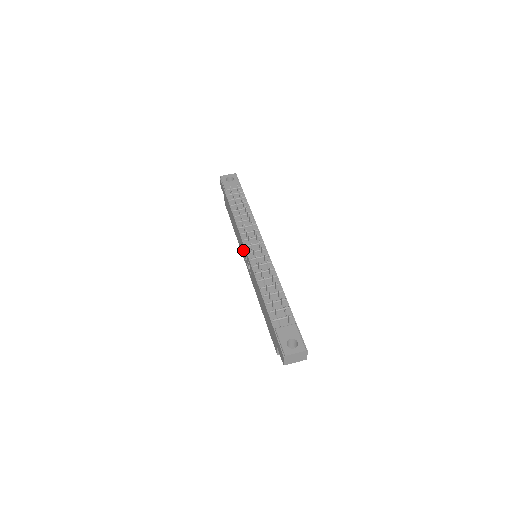
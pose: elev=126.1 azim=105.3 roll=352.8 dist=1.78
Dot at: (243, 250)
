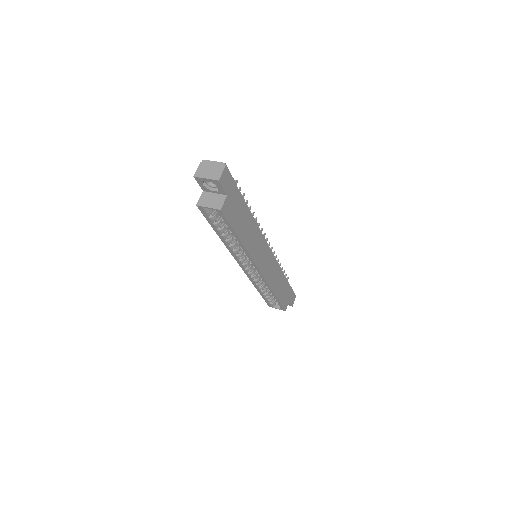
Dot at: occluded
